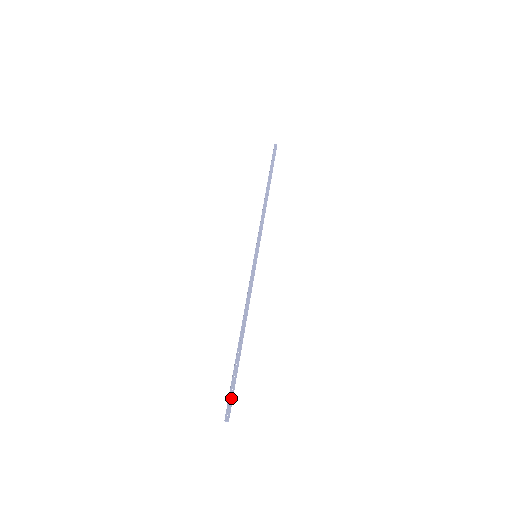
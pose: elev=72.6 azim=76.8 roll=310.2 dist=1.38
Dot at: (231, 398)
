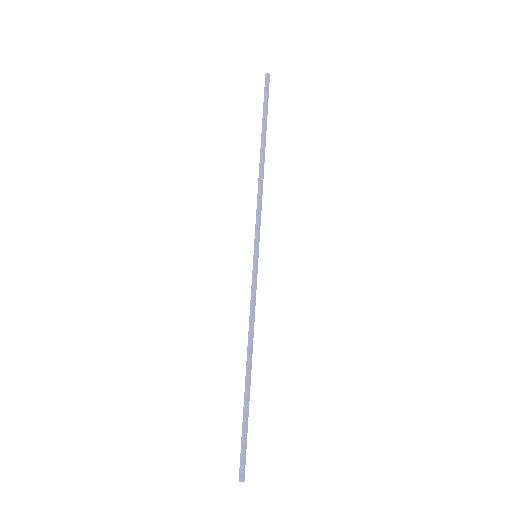
Dot at: (245, 453)
